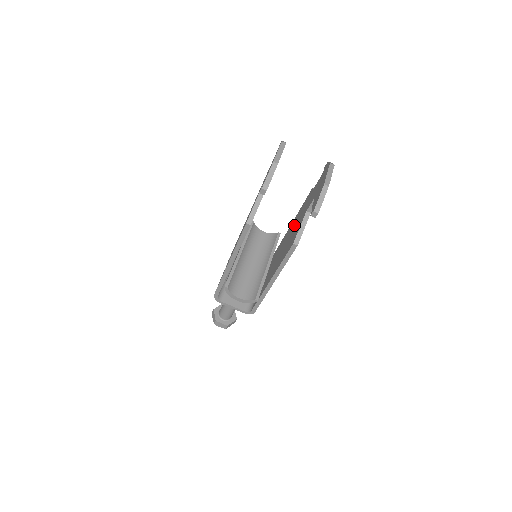
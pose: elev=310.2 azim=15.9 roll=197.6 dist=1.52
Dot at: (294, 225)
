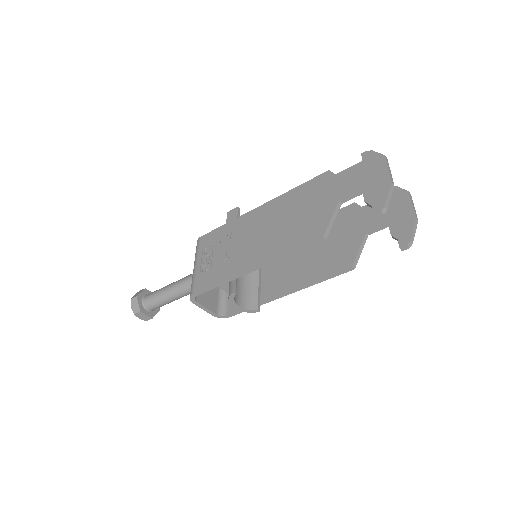
Dot at: occluded
